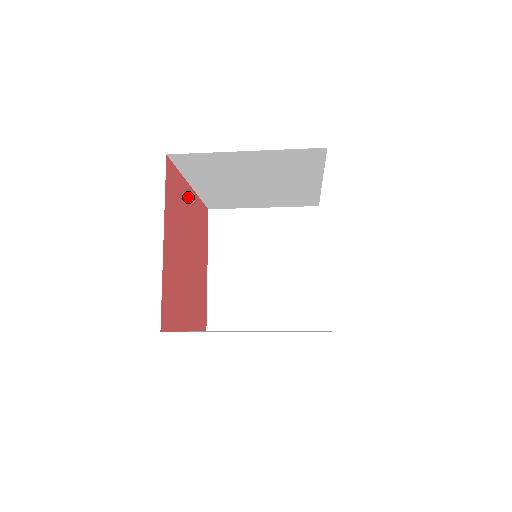
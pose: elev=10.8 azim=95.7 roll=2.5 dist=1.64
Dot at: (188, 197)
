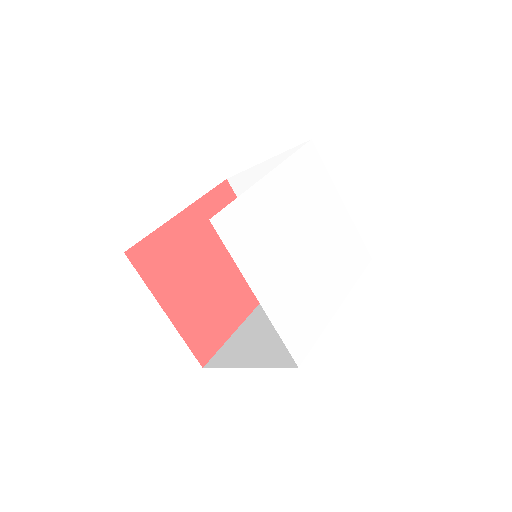
Dot at: (182, 227)
